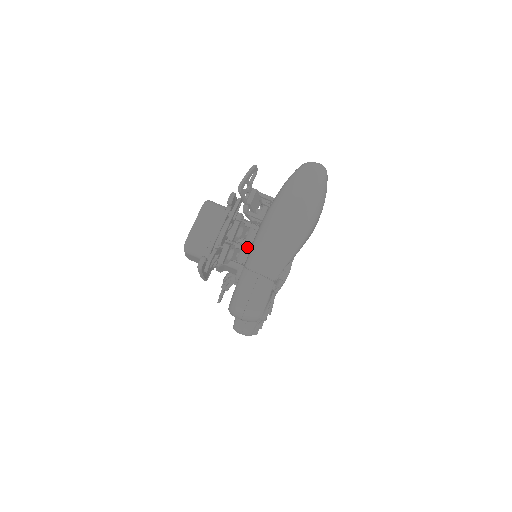
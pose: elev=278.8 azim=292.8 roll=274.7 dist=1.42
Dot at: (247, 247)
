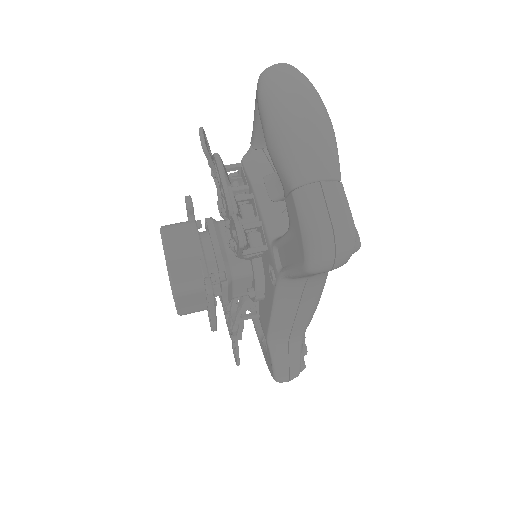
Dot at: (253, 223)
